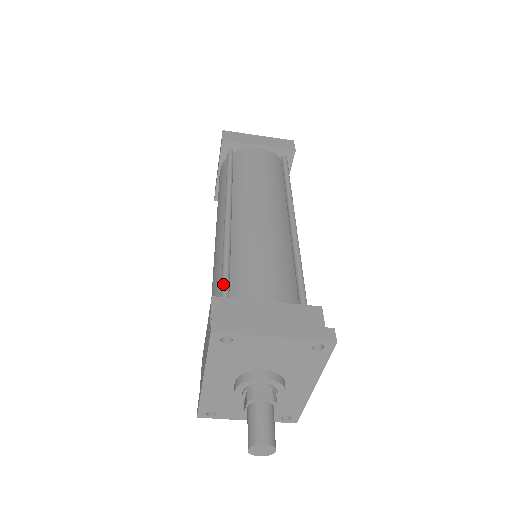
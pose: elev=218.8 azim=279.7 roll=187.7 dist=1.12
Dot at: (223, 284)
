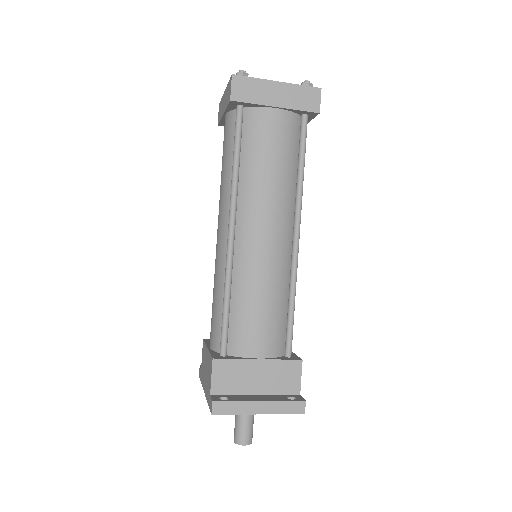
Dot at: (223, 334)
